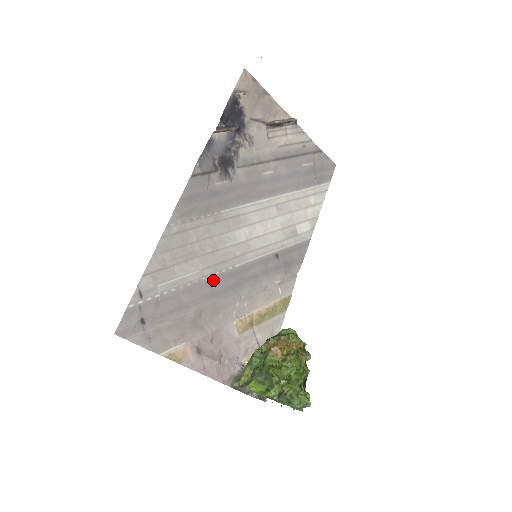
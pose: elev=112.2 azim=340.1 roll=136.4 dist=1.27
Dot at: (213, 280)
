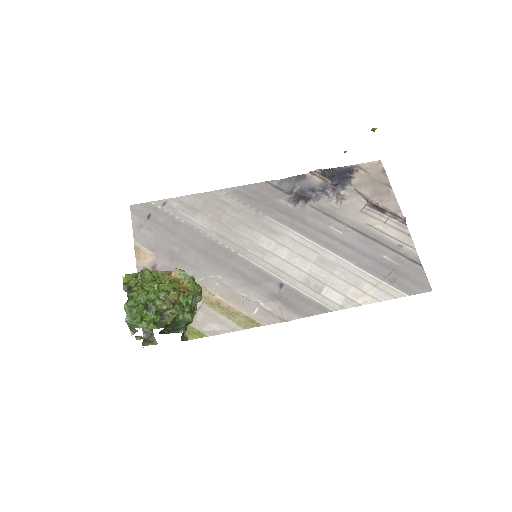
Dot at: (213, 244)
